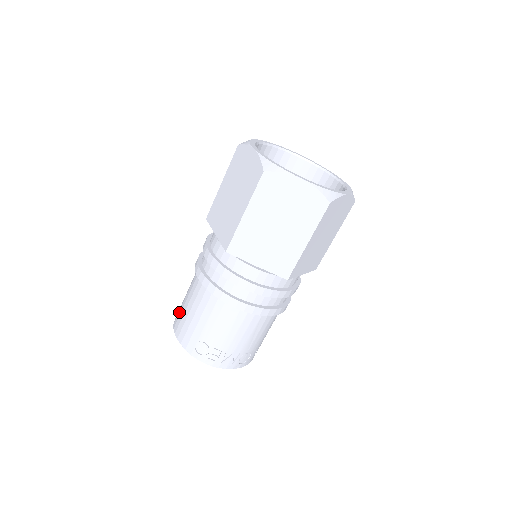
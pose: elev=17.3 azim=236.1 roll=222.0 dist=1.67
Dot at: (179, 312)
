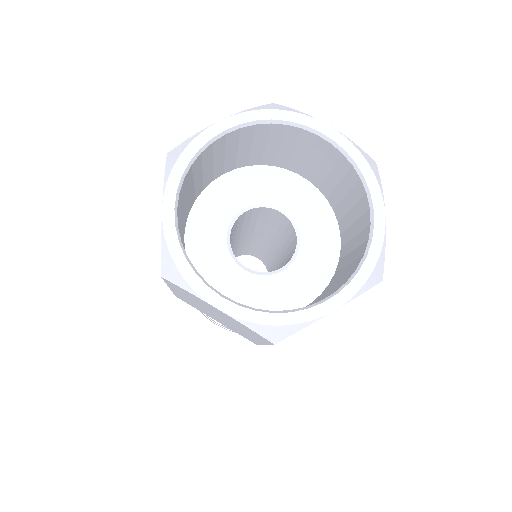
Dot at: occluded
